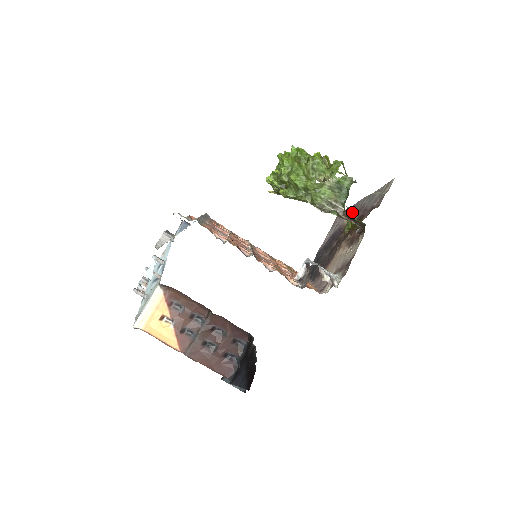
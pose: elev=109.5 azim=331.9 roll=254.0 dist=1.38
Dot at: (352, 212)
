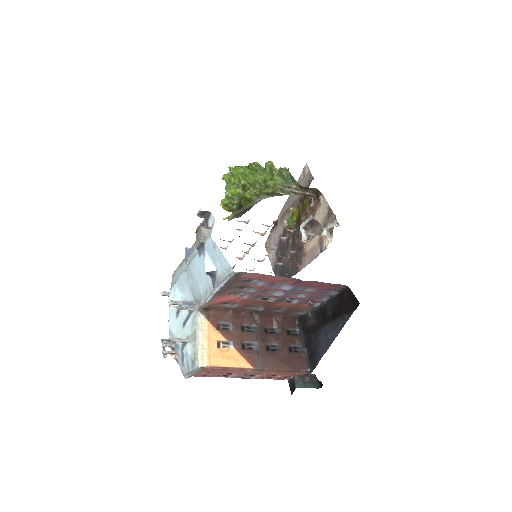
Dot at: (284, 217)
